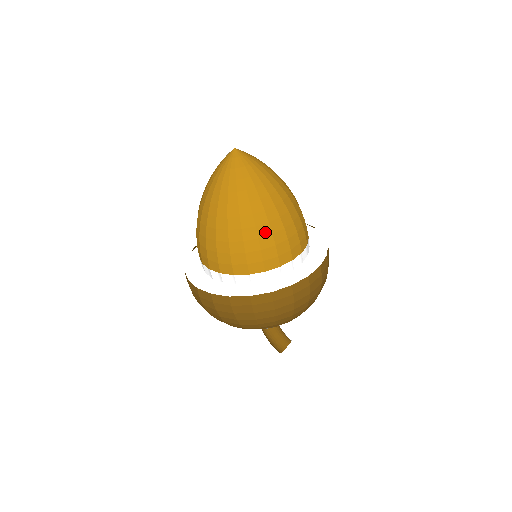
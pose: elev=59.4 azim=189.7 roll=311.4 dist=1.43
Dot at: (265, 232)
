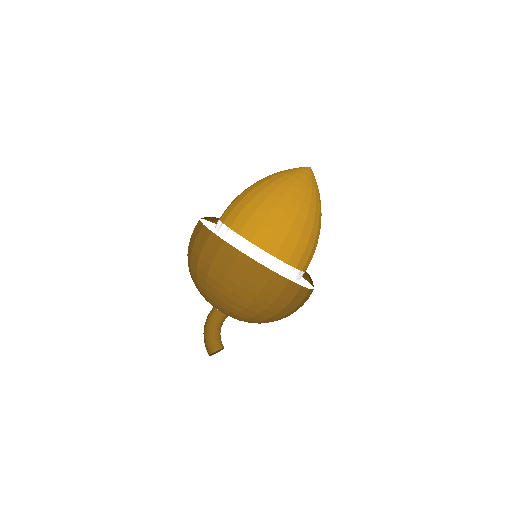
Dot at: (313, 238)
